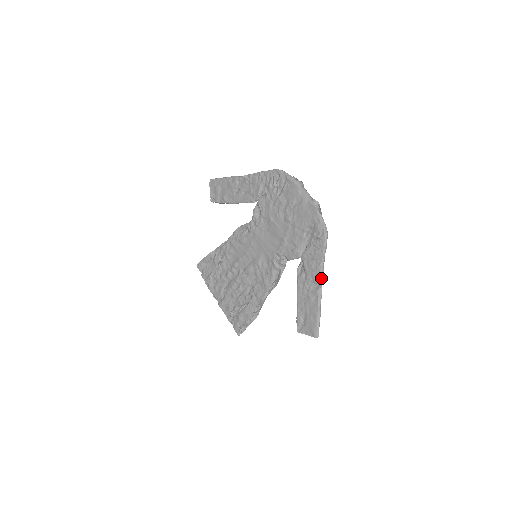
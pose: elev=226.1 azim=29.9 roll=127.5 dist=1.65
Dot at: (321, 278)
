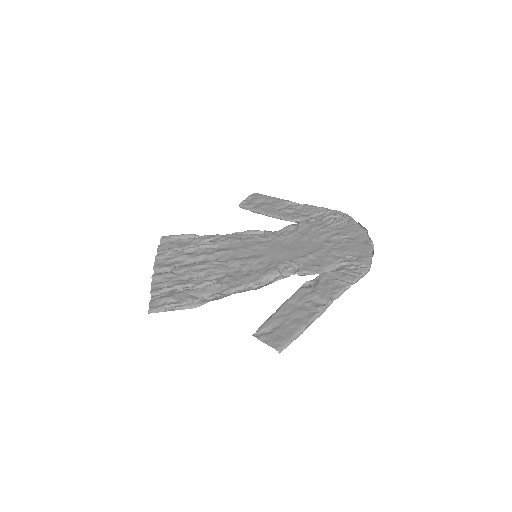
Dot at: (332, 300)
